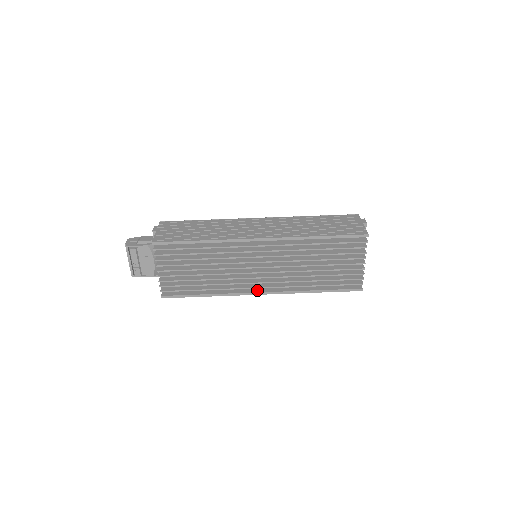
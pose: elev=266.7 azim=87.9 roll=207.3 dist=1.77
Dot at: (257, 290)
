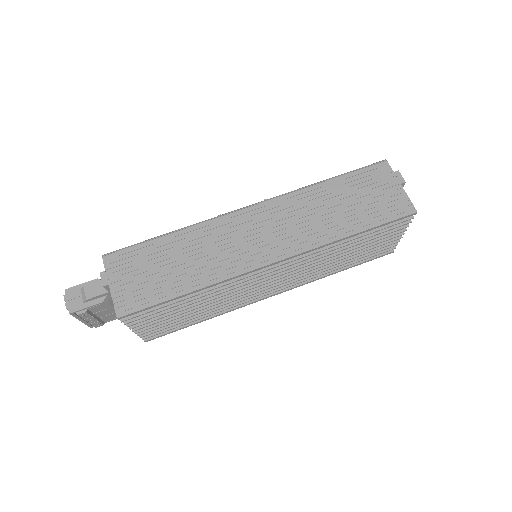
Dot at: occluded
